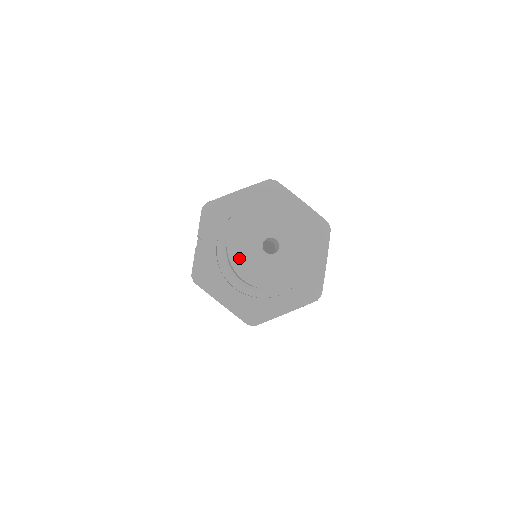
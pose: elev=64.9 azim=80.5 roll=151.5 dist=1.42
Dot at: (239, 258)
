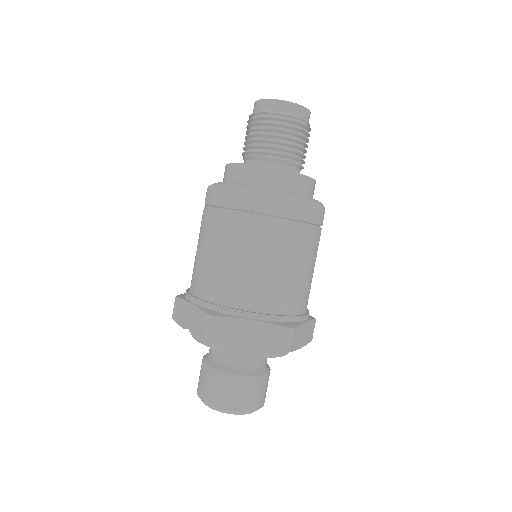
Dot at: occluded
